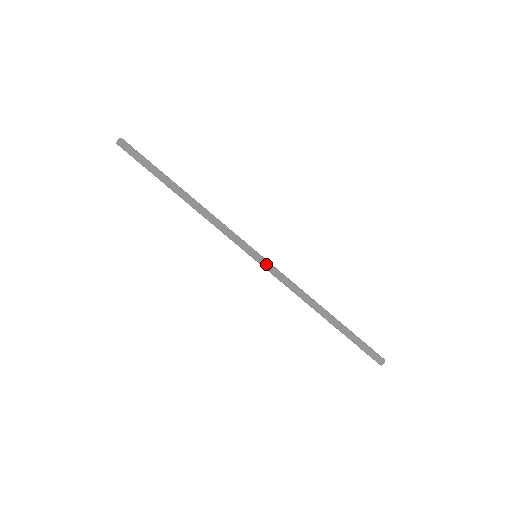
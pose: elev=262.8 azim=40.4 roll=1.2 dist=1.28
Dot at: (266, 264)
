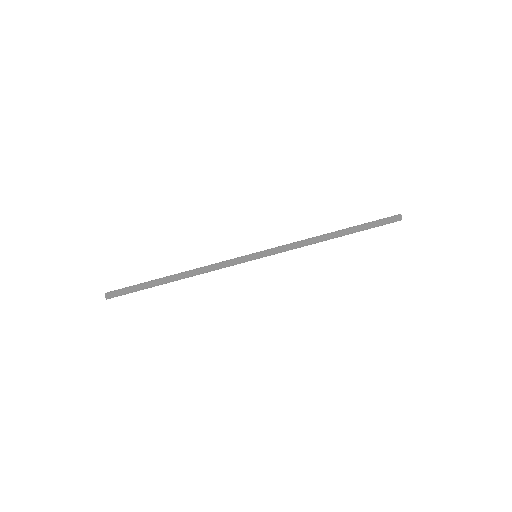
Dot at: (266, 252)
